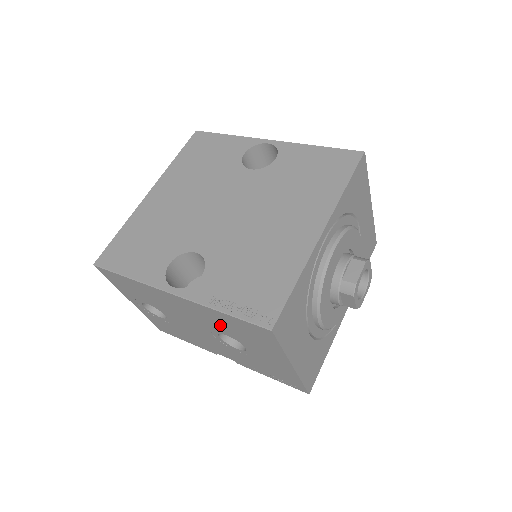
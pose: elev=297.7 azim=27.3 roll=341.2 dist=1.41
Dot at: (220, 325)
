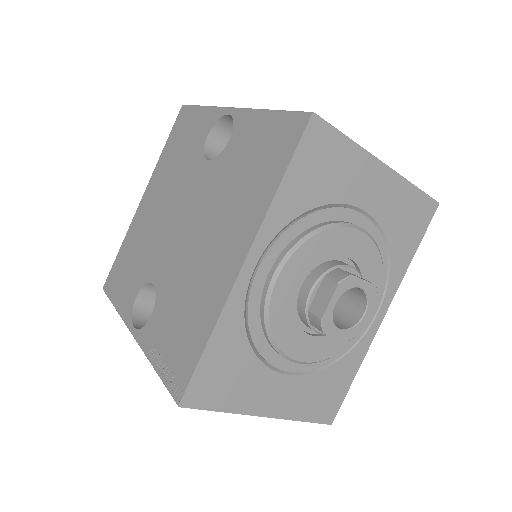
Dot at: occluded
